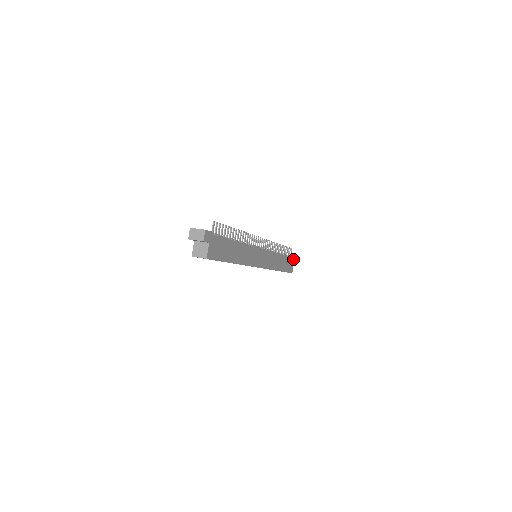
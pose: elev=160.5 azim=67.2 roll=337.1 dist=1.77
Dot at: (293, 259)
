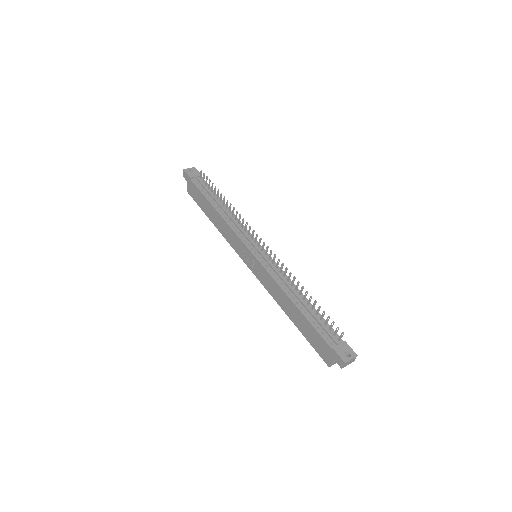
Dot at: occluded
